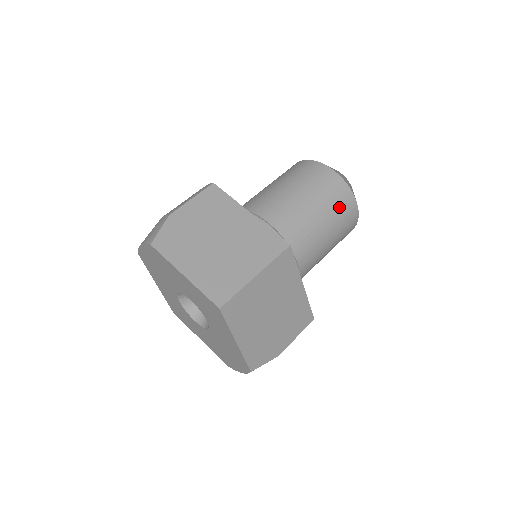
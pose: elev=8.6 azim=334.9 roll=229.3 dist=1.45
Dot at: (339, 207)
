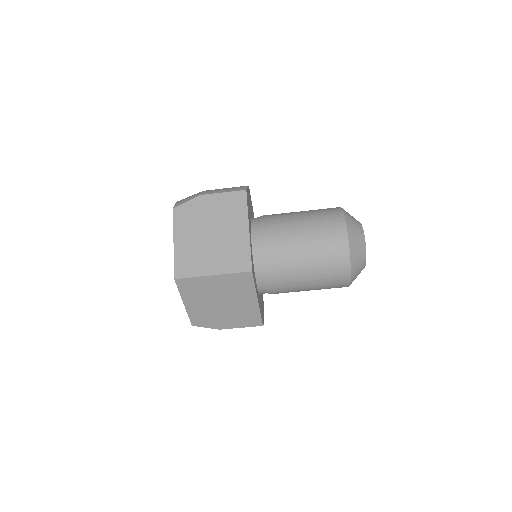
Dot at: (329, 266)
